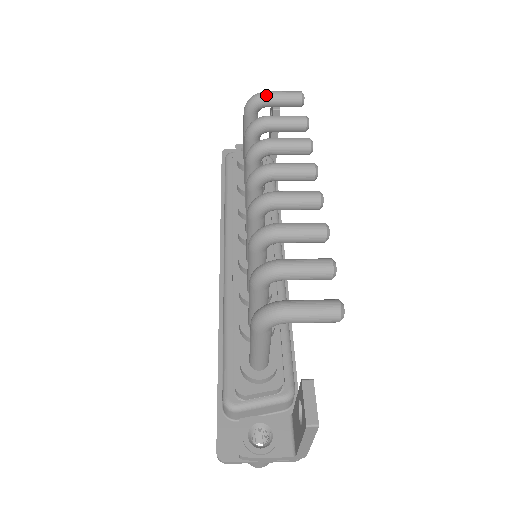
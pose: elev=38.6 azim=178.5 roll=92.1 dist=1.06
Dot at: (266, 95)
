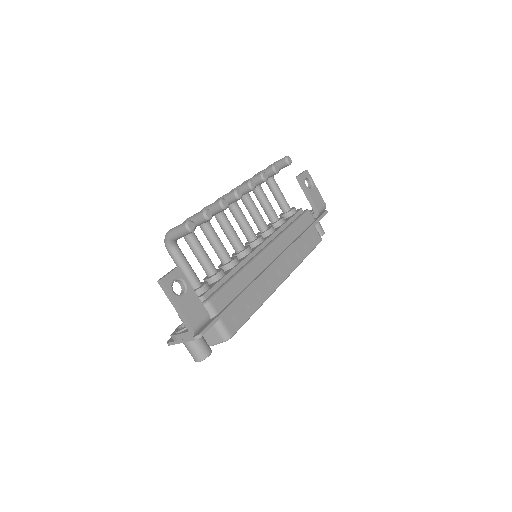
Dot at: (269, 166)
